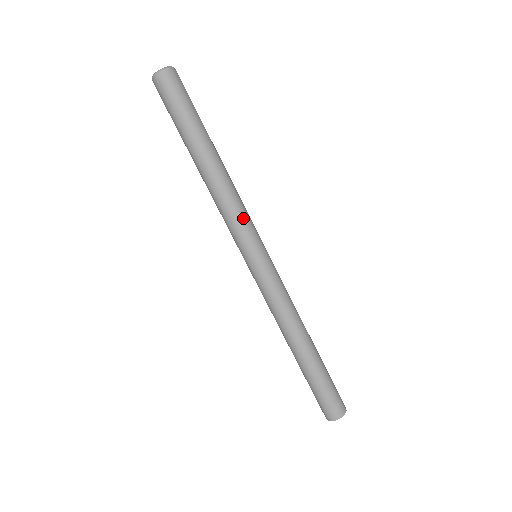
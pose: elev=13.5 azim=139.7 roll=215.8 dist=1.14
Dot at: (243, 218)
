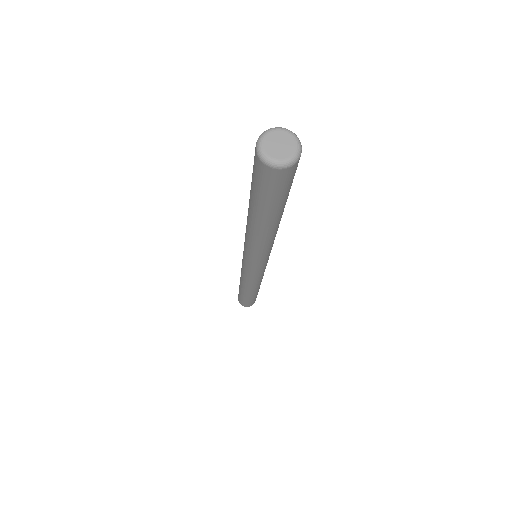
Dot at: occluded
